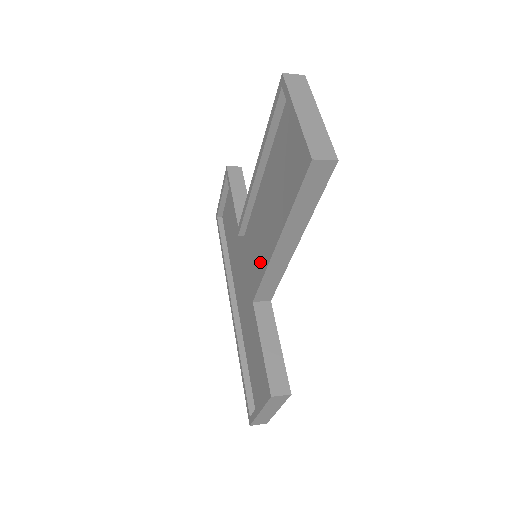
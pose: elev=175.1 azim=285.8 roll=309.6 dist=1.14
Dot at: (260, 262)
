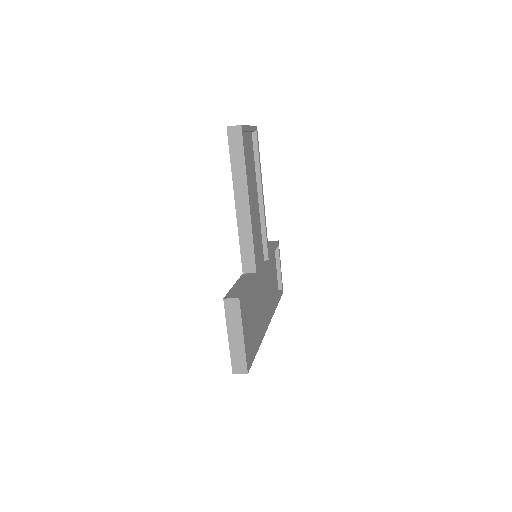
Dot at: occluded
